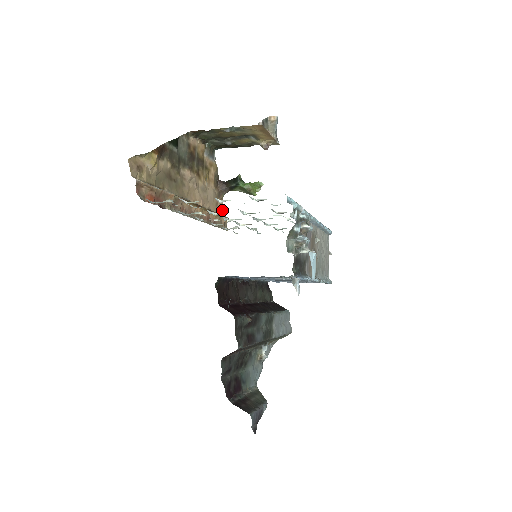
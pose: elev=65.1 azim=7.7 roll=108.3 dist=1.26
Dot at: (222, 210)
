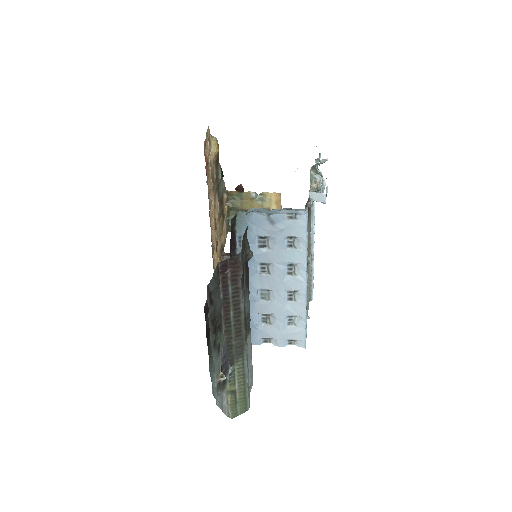
Dot at: occluded
